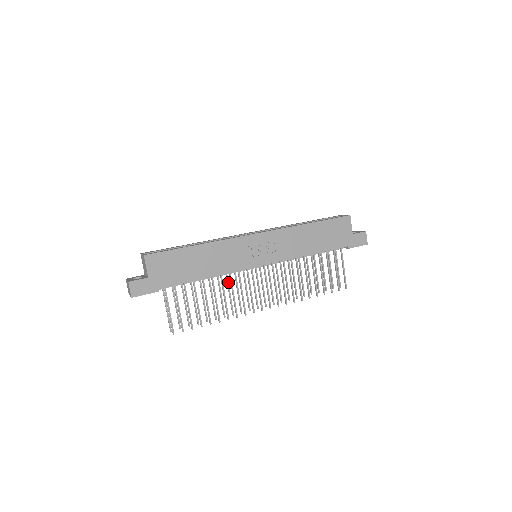
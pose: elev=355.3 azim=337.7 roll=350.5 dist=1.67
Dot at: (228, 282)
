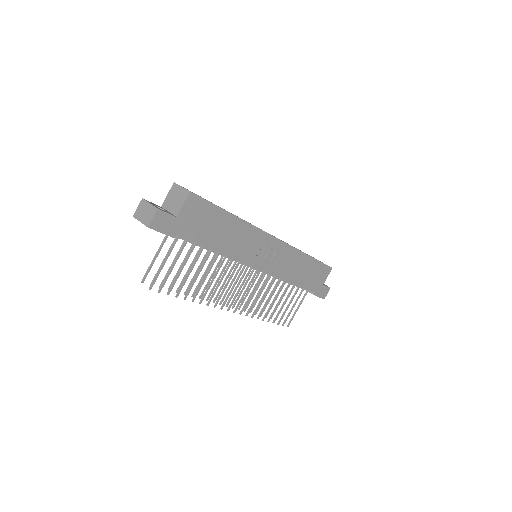
Dot at: (219, 264)
